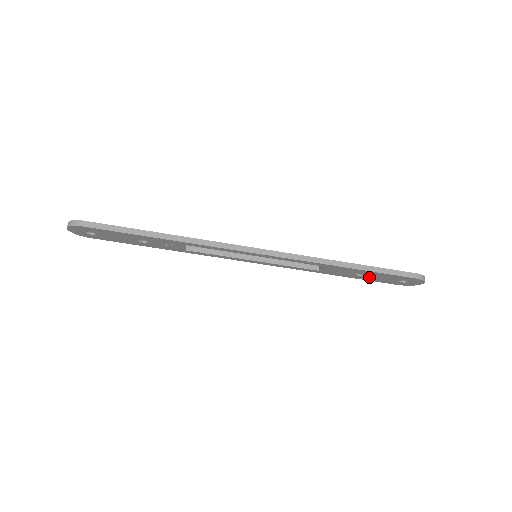
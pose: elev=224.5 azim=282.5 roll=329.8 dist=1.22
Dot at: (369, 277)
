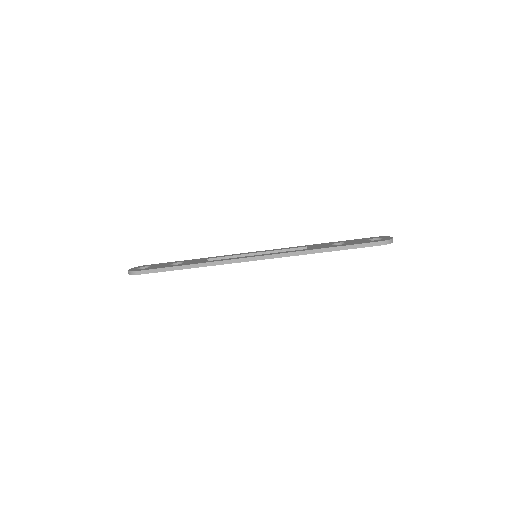
Dot at: occluded
